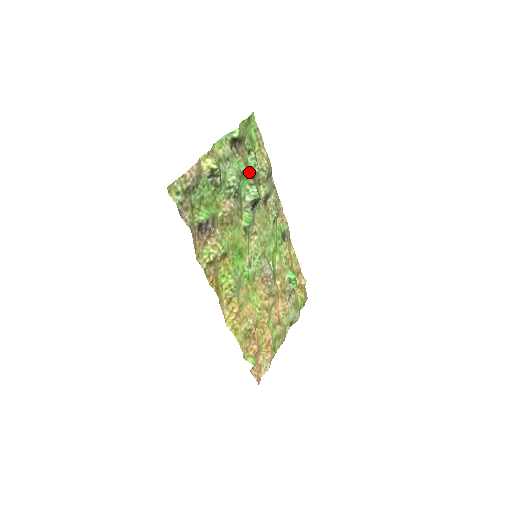
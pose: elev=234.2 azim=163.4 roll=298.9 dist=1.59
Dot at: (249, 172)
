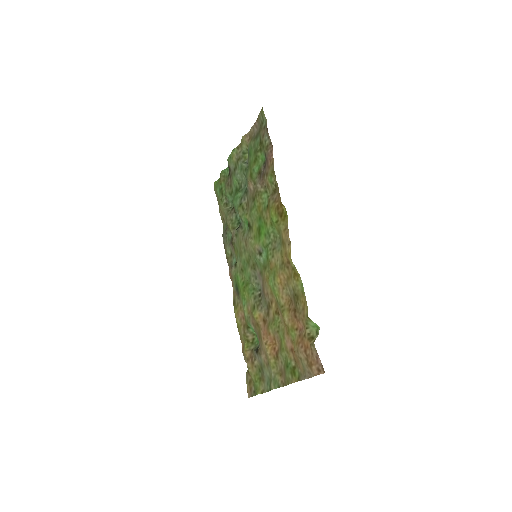
Dot at: occluded
